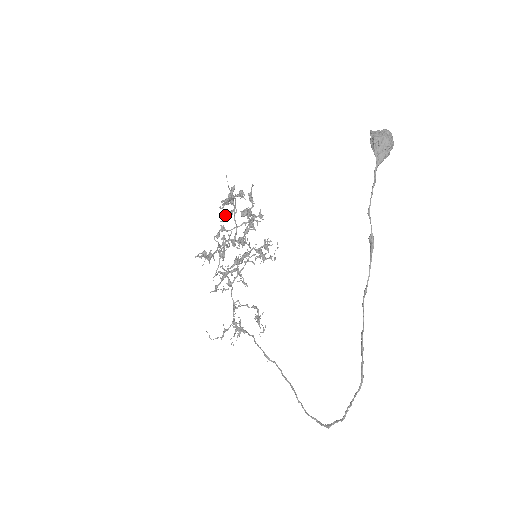
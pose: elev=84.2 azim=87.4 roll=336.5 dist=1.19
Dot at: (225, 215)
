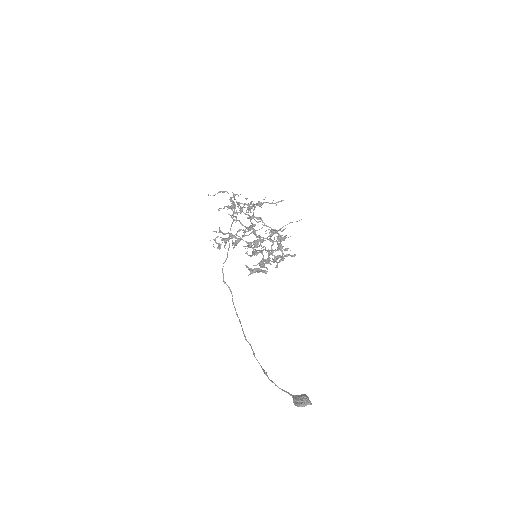
Dot at: (251, 256)
